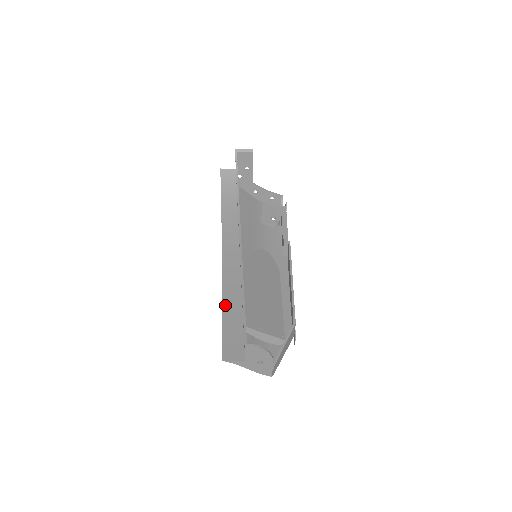
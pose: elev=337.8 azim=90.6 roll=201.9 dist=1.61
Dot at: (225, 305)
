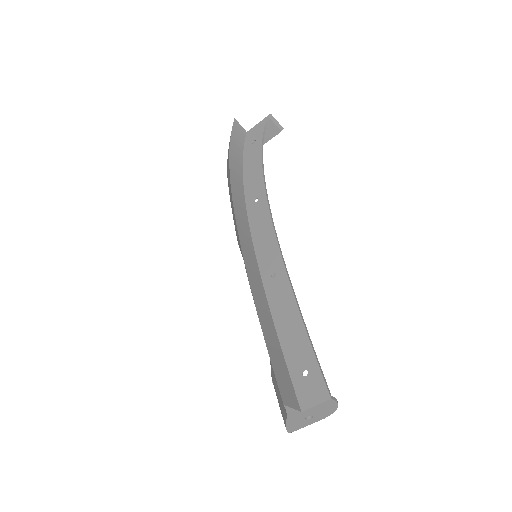
Dot at: (260, 315)
